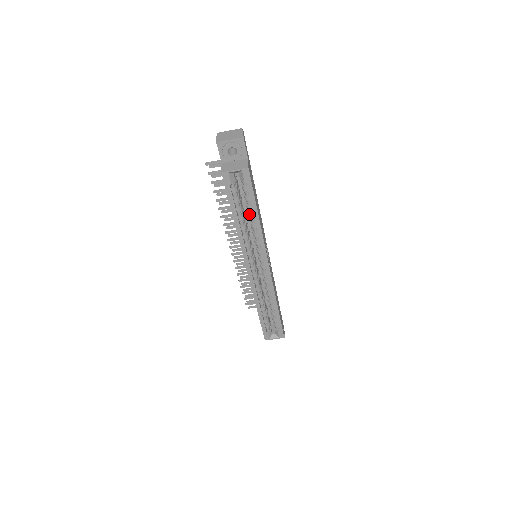
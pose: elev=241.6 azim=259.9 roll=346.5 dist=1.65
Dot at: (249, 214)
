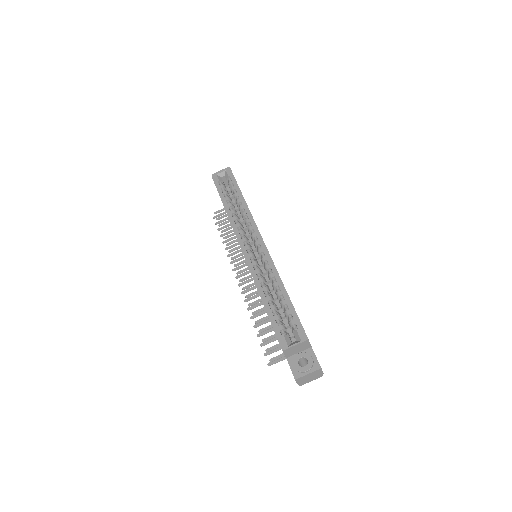
Dot at: (237, 202)
